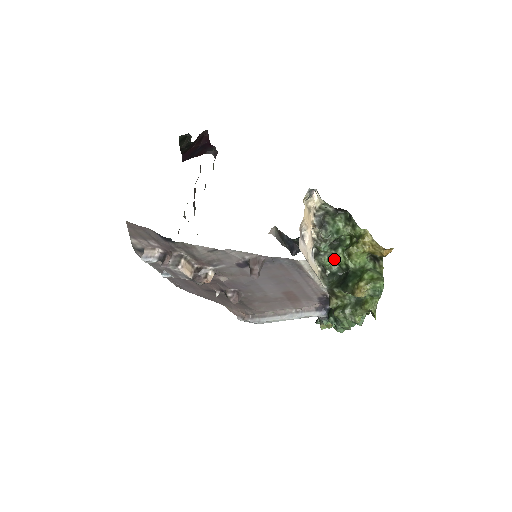
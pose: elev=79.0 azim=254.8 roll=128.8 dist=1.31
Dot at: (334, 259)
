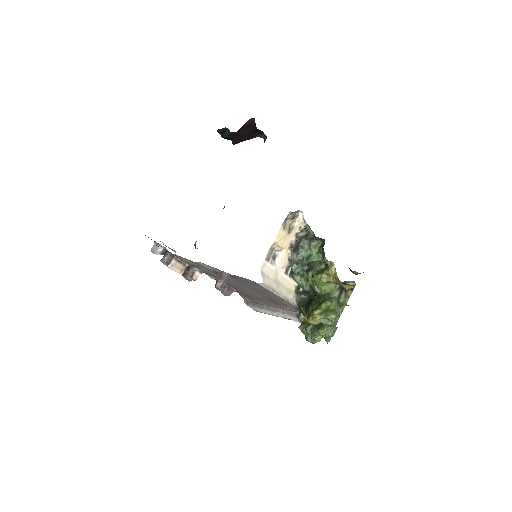
Dot at: (306, 280)
